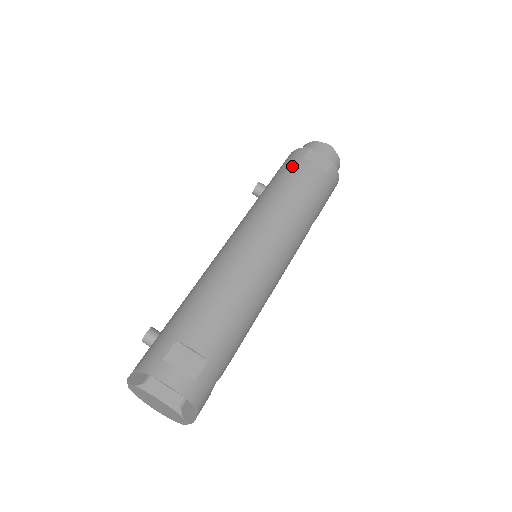
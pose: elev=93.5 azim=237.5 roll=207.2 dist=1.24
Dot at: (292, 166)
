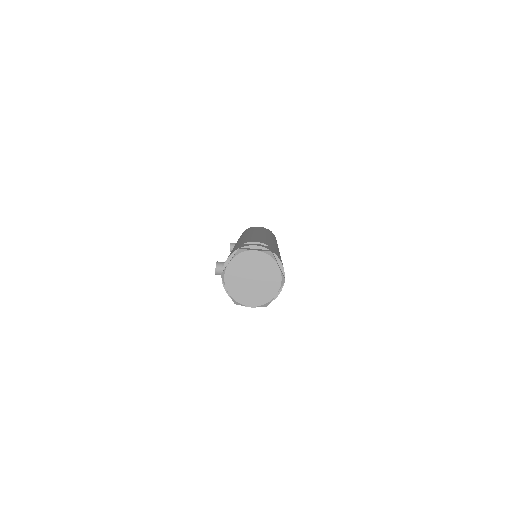
Dot at: (246, 230)
